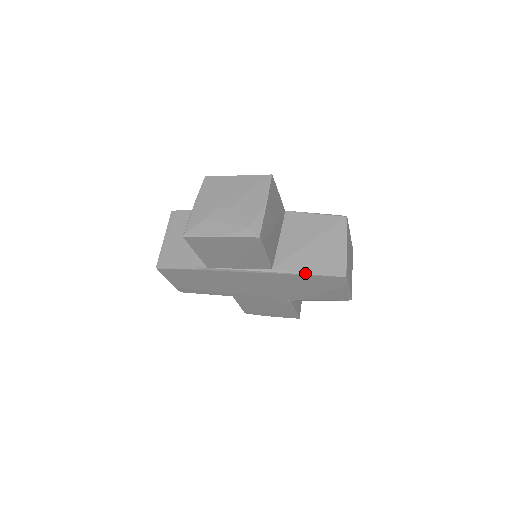
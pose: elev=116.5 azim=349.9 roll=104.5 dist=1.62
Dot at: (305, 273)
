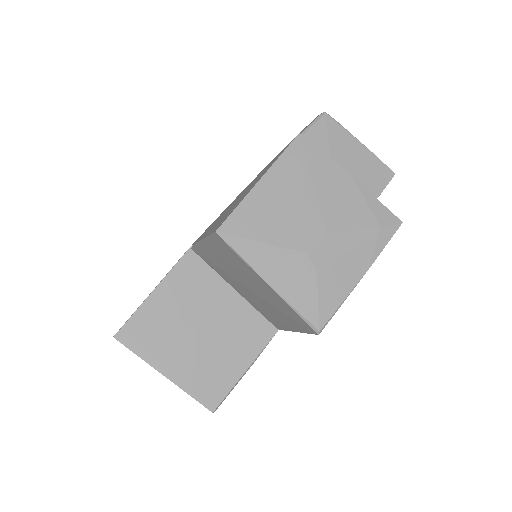
Dot at: occluded
